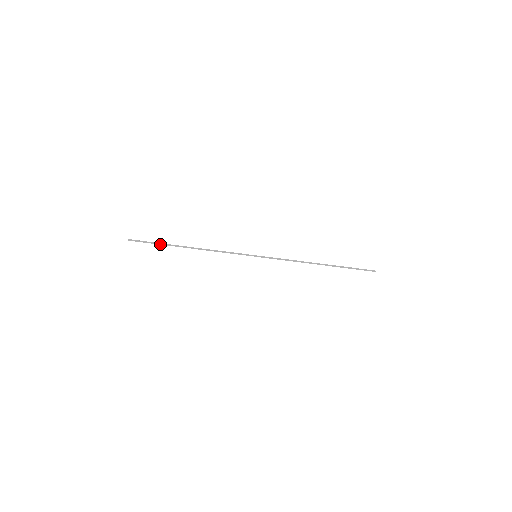
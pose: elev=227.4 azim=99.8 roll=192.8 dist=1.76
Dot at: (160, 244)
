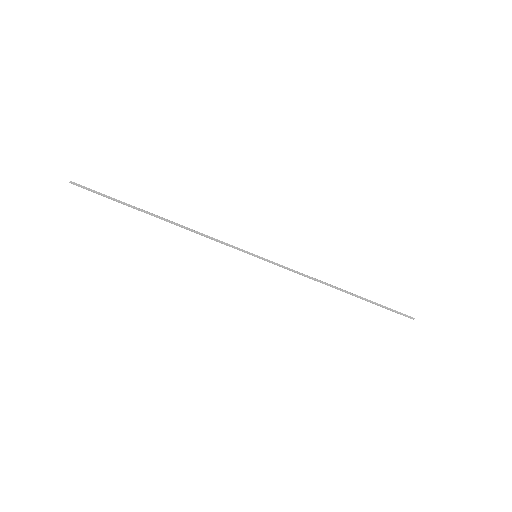
Dot at: (118, 202)
